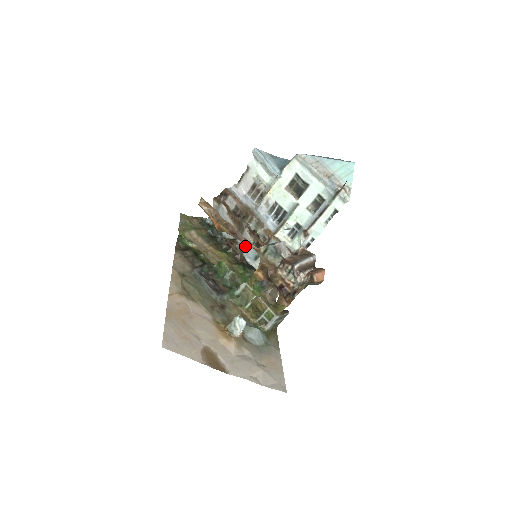
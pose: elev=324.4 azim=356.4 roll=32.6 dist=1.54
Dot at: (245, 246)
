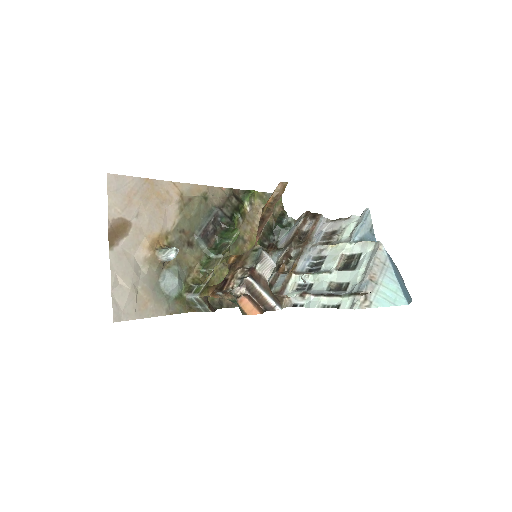
Dot at: (274, 259)
